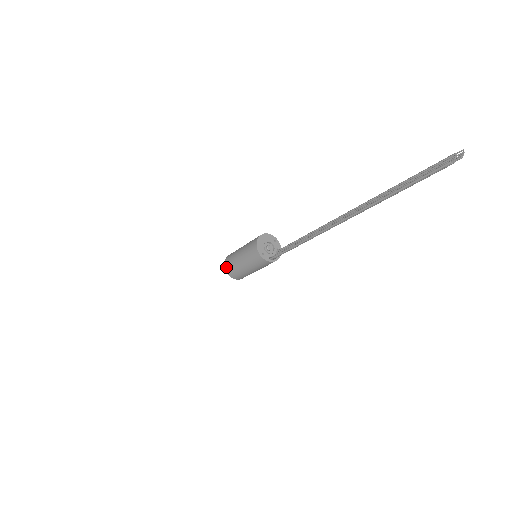
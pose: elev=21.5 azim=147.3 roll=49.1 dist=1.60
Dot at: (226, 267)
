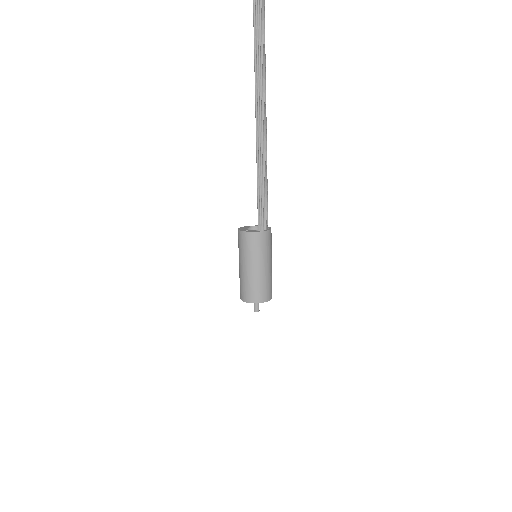
Dot at: (241, 296)
